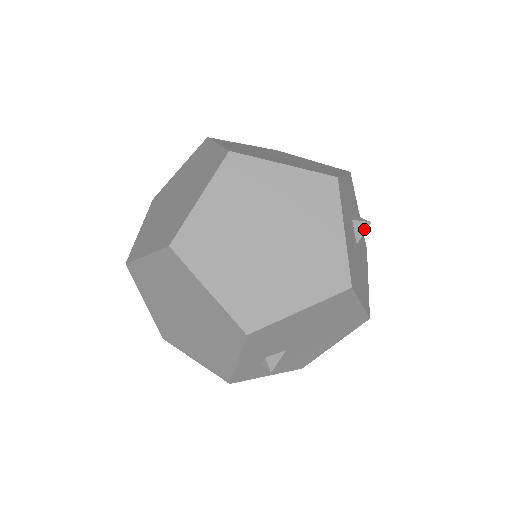
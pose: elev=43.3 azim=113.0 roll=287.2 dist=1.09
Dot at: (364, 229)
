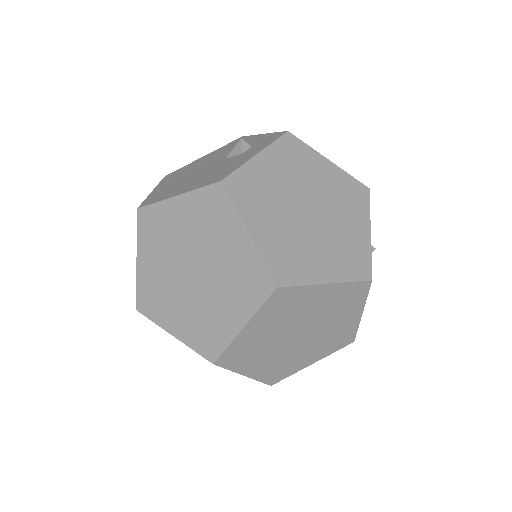
Dot at: occluded
